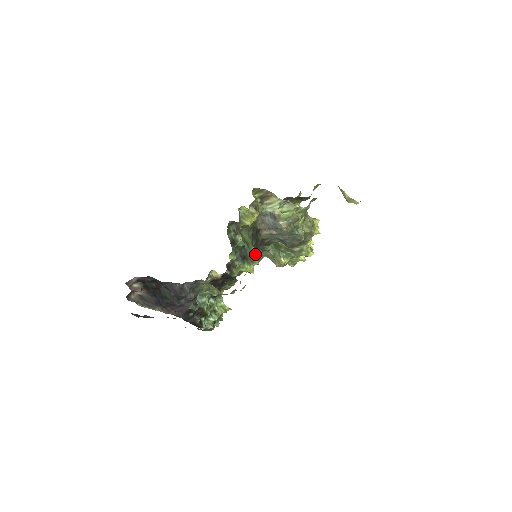
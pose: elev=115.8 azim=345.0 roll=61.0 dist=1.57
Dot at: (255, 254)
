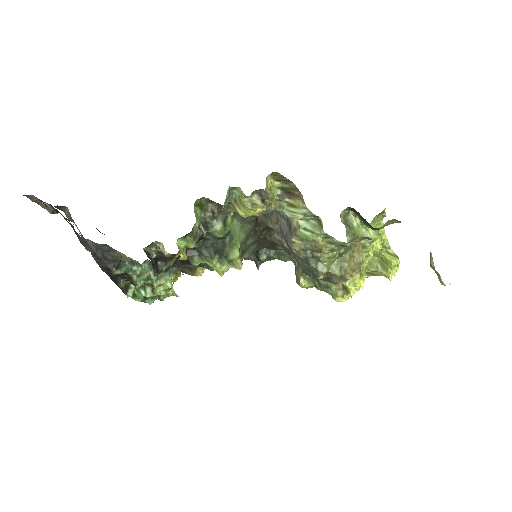
Dot at: (276, 250)
